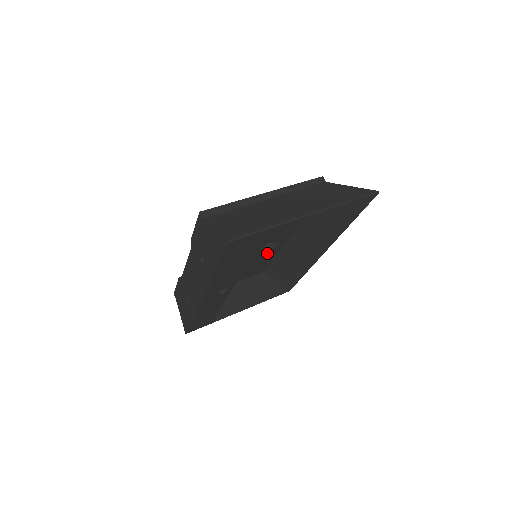
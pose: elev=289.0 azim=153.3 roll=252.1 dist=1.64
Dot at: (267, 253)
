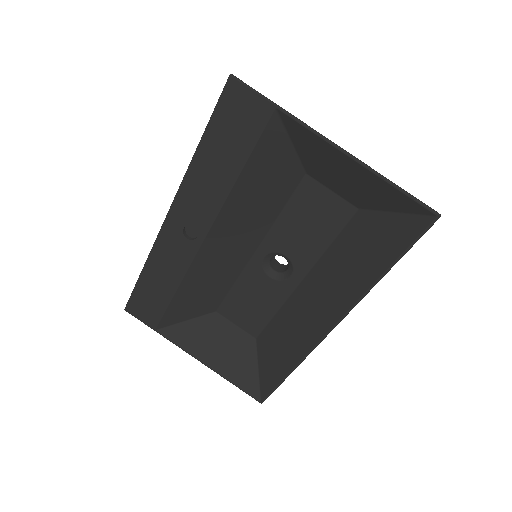
Dot at: (271, 283)
